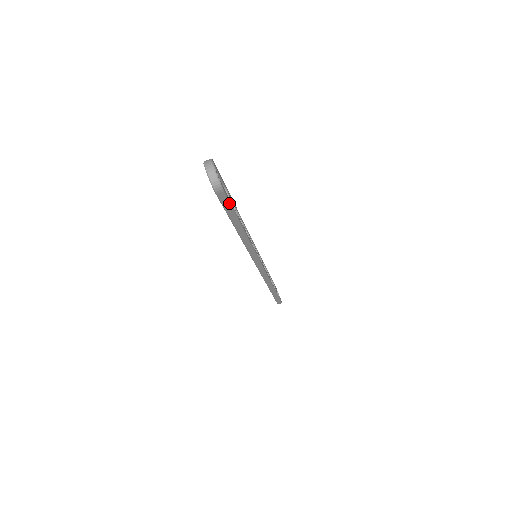
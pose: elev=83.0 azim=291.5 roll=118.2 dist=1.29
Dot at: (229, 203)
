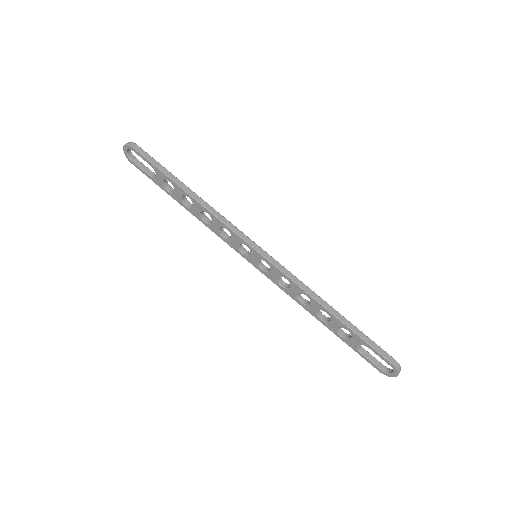
Dot at: (150, 156)
